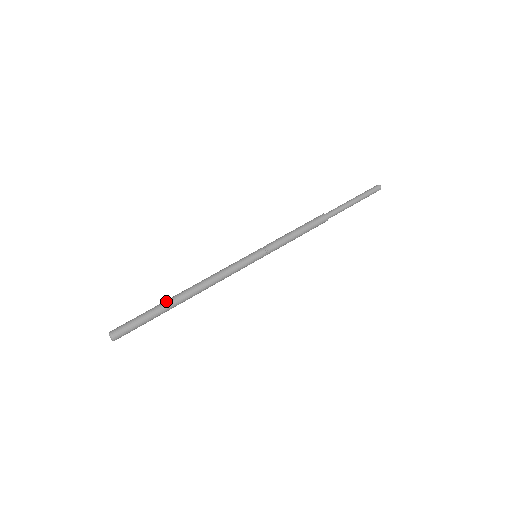
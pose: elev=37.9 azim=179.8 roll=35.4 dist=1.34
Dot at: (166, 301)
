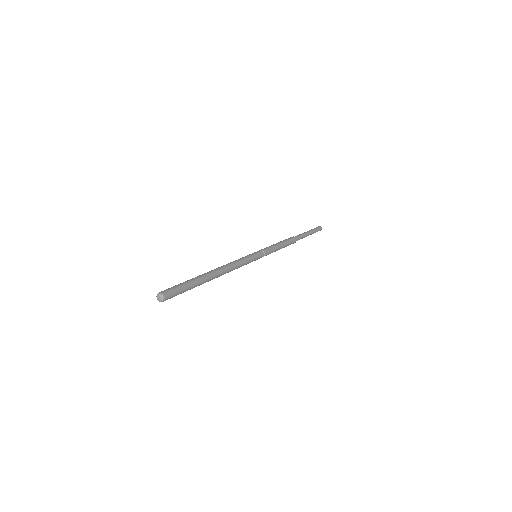
Dot at: (203, 277)
